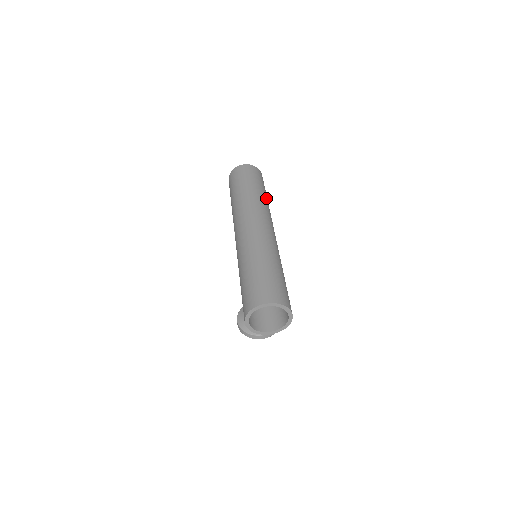
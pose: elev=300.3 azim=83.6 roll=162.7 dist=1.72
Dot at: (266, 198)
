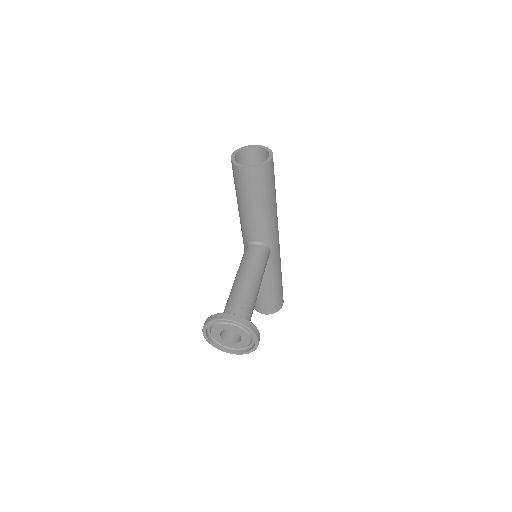
Dot at: occluded
